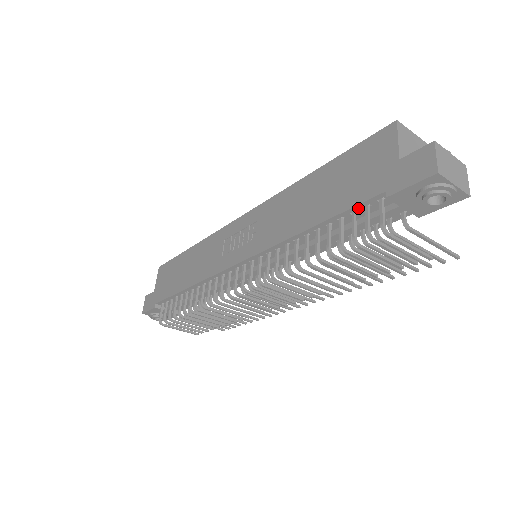
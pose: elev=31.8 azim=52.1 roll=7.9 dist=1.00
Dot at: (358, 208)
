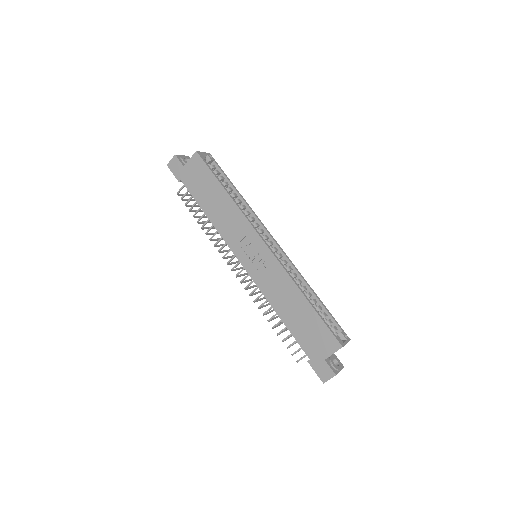
Dot at: (300, 344)
